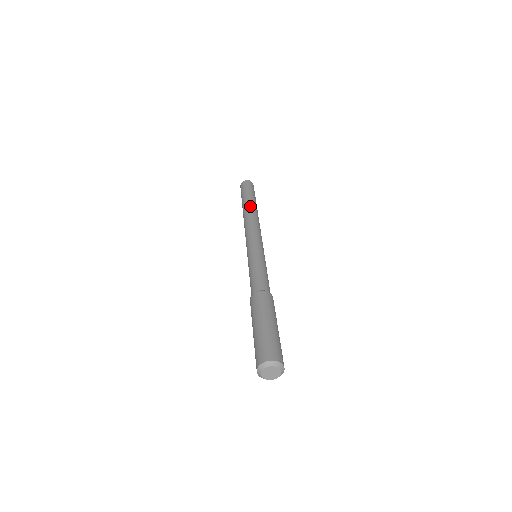
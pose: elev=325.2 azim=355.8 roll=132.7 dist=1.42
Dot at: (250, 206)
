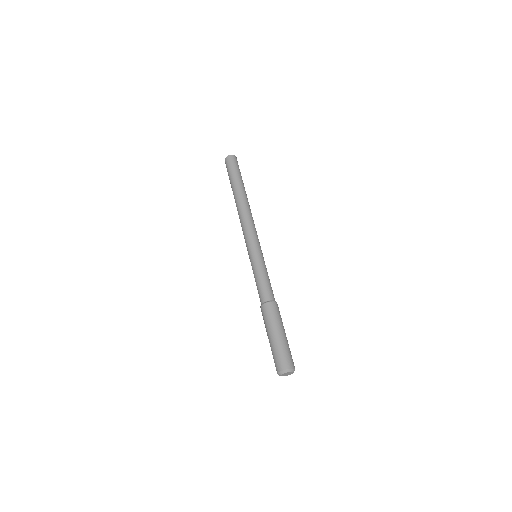
Dot at: (236, 197)
